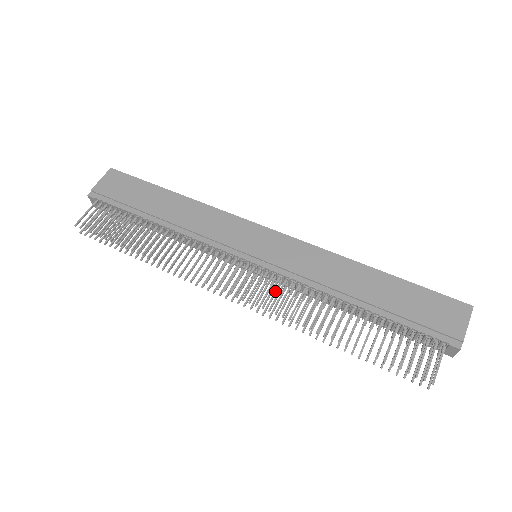
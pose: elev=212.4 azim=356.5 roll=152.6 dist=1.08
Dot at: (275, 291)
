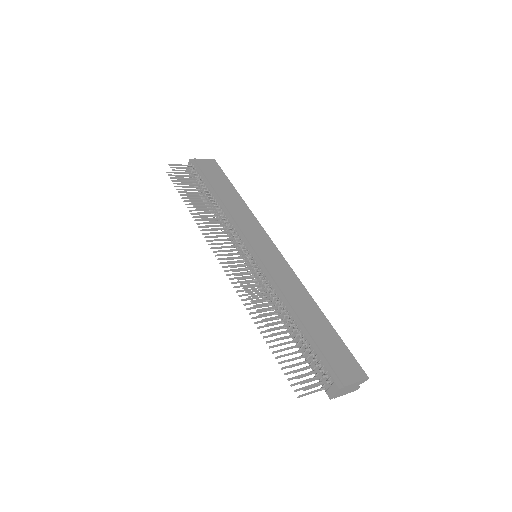
Dot at: (250, 280)
